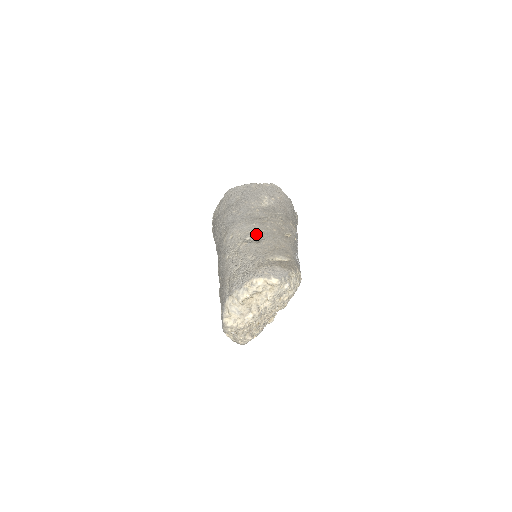
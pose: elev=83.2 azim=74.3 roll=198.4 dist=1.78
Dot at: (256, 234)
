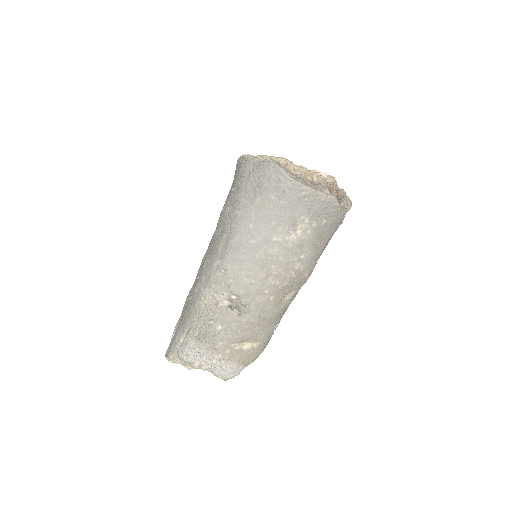
Dot at: (245, 301)
